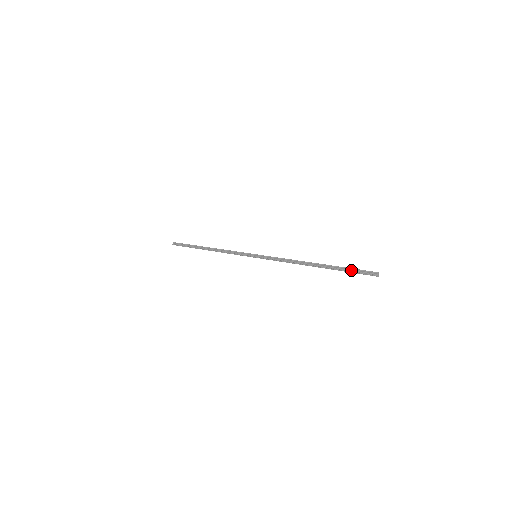
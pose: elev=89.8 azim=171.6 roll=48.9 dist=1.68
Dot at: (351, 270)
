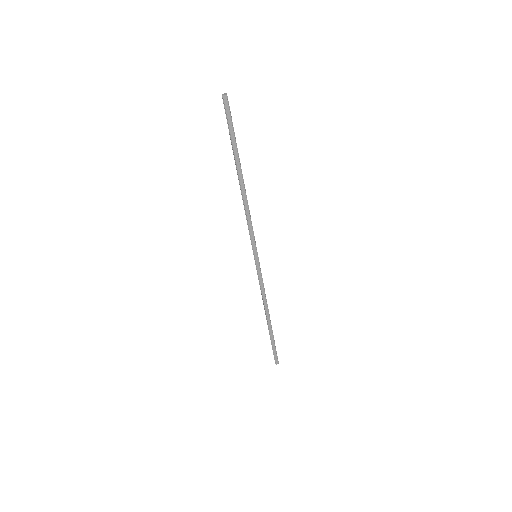
Dot at: (229, 130)
